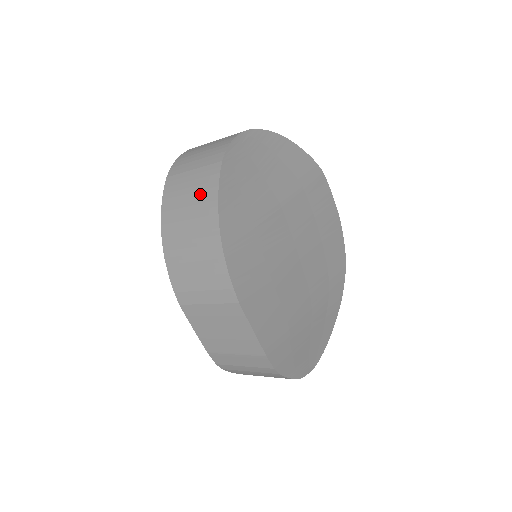
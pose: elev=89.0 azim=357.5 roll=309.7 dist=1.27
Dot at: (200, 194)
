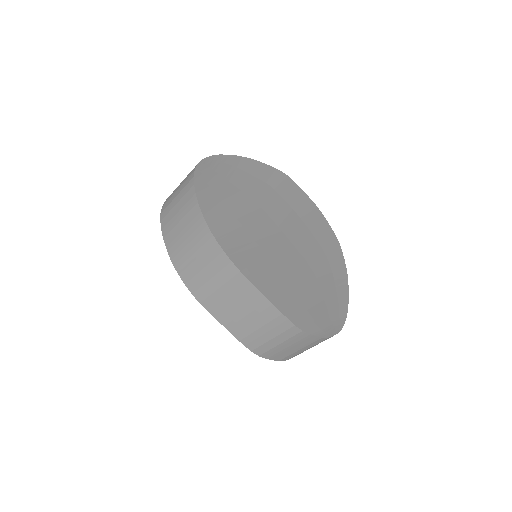
Dot at: (185, 207)
